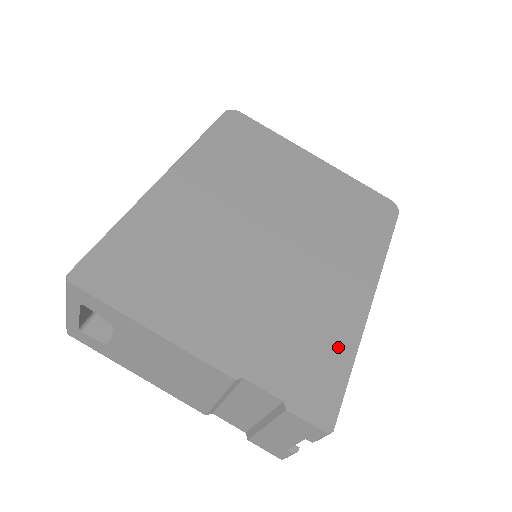
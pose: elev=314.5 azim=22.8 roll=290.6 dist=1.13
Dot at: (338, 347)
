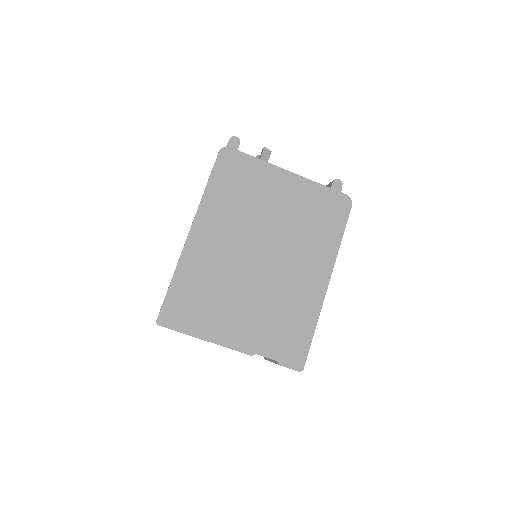
Dot at: (306, 323)
